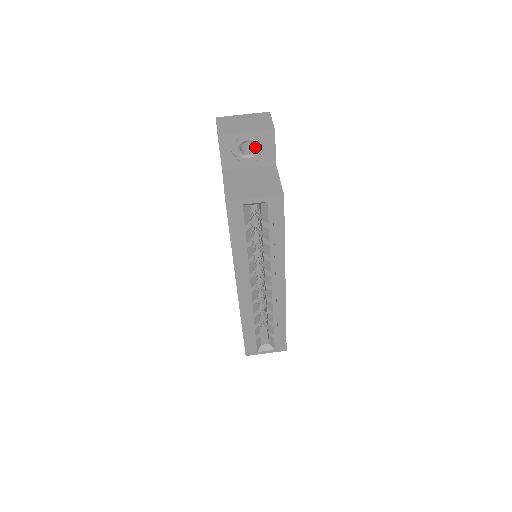
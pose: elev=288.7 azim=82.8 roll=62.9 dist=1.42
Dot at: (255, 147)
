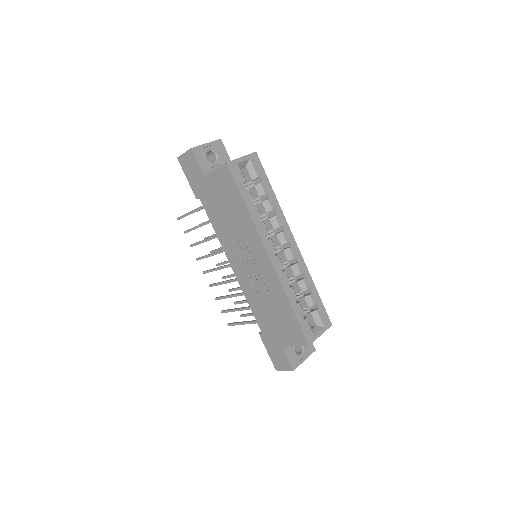
Dot at: (215, 154)
